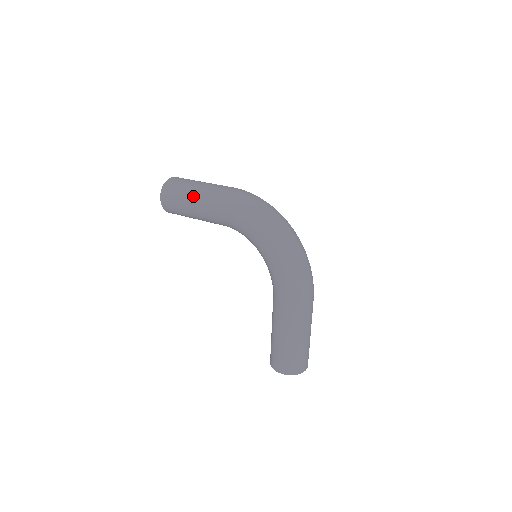
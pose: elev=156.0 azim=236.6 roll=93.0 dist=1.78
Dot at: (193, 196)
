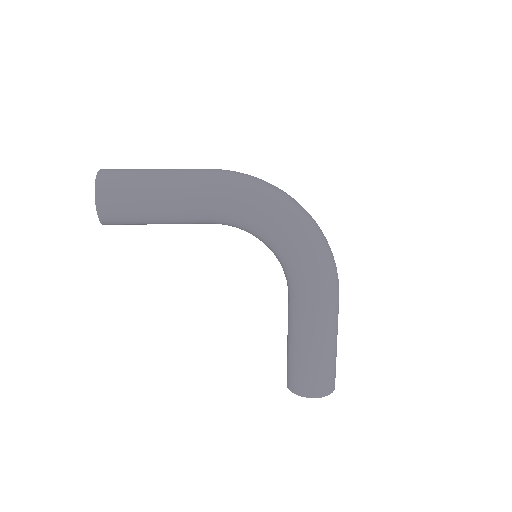
Dot at: (161, 186)
